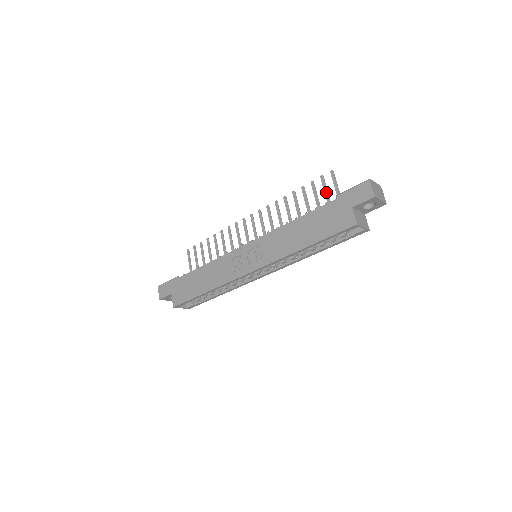
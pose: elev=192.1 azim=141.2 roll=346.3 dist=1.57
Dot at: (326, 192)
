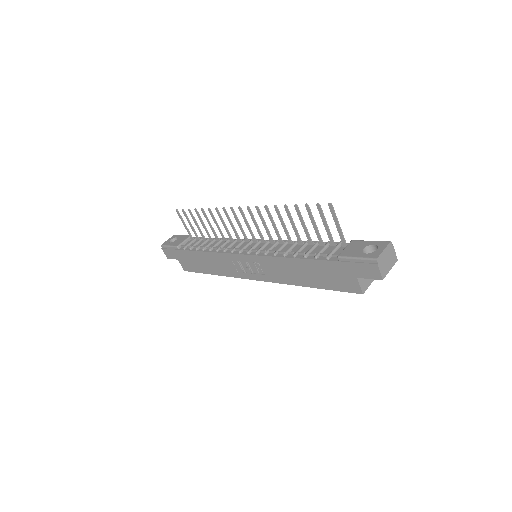
Dot at: (325, 224)
